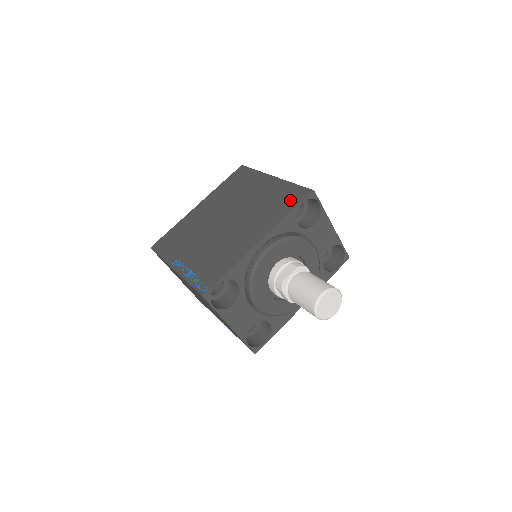
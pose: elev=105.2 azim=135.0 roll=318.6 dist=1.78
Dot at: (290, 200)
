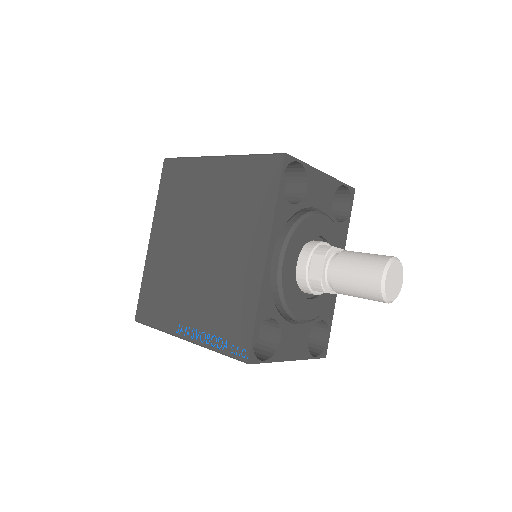
Dot at: (264, 182)
